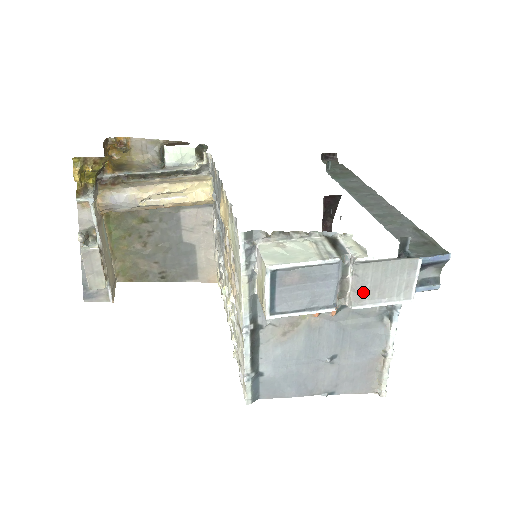
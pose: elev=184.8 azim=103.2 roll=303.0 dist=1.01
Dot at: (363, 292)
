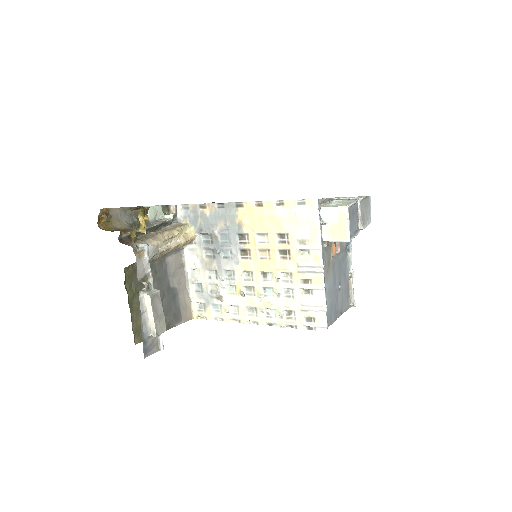
Dot at: (363, 219)
